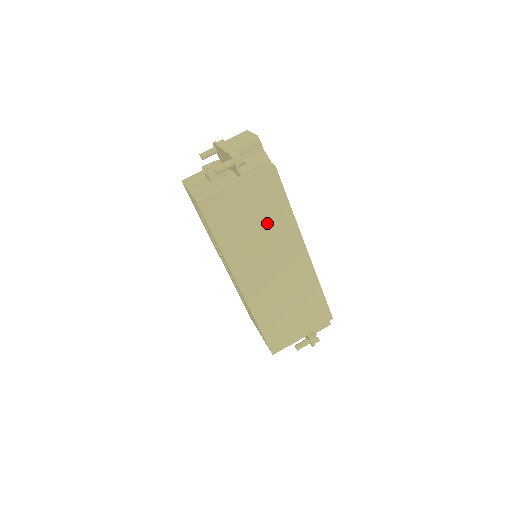
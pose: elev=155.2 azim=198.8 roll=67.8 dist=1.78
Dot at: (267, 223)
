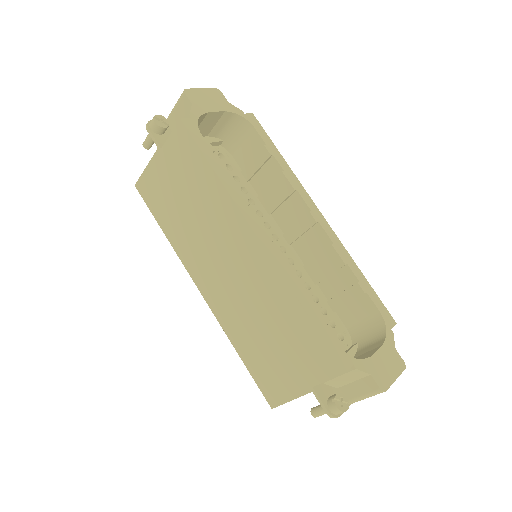
Dot at: (199, 201)
